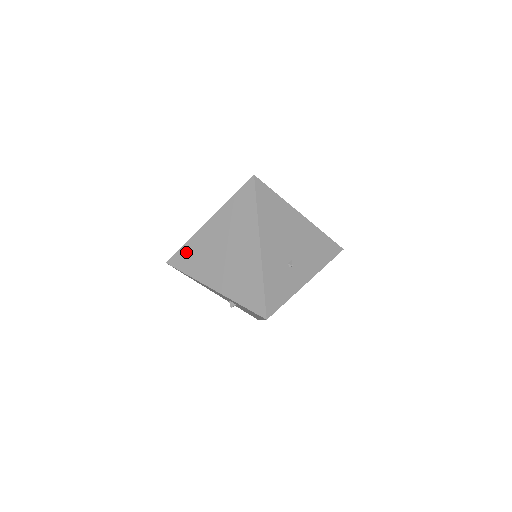
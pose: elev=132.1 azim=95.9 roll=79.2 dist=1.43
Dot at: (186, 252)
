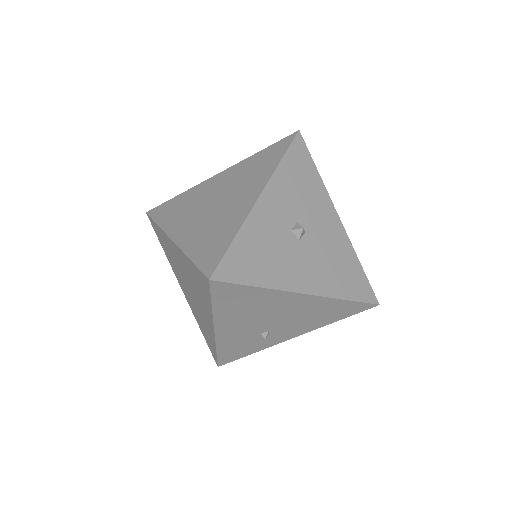
Dot at: (159, 233)
